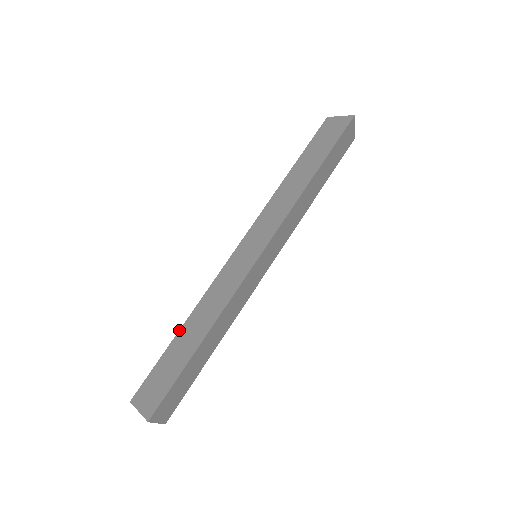
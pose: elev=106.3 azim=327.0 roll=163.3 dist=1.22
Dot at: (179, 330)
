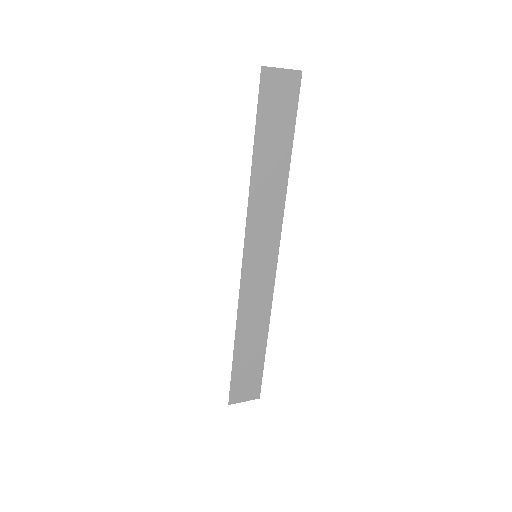
Dot at: occluded
